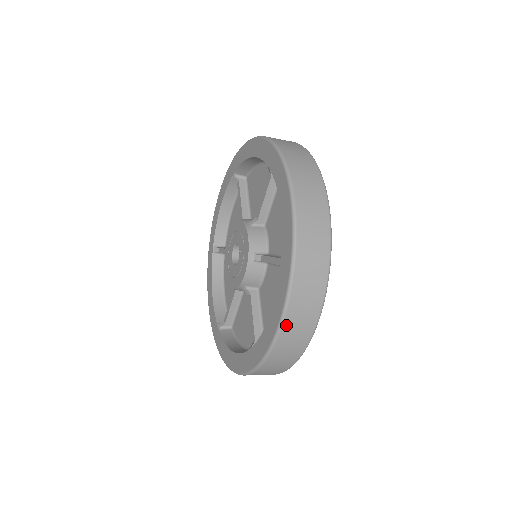
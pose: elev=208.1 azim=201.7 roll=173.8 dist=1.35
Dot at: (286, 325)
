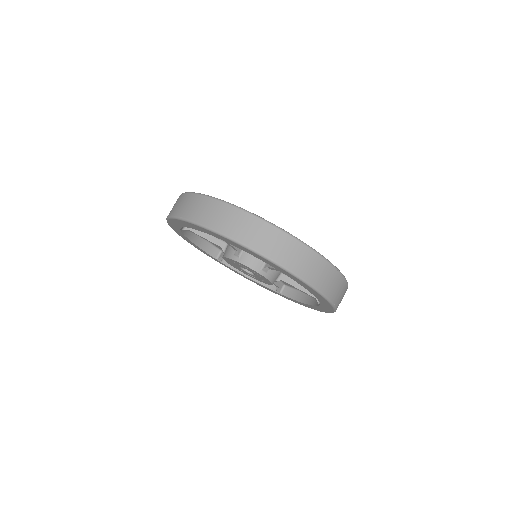
Dot at: occluded
